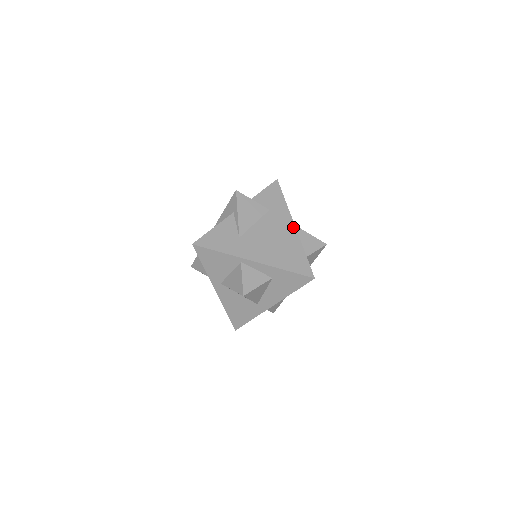
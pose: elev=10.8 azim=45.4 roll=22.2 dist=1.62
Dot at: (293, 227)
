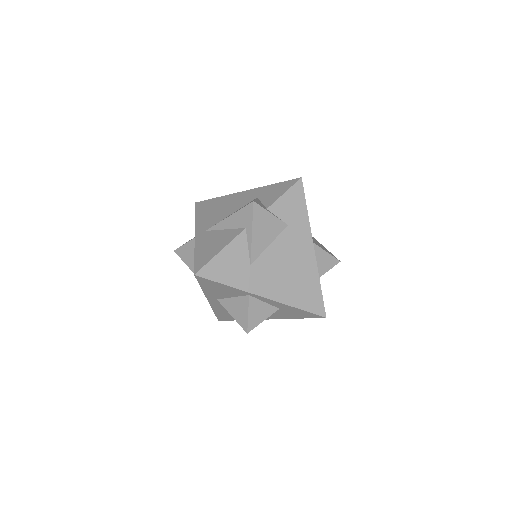
Dot at: (312, 250)
